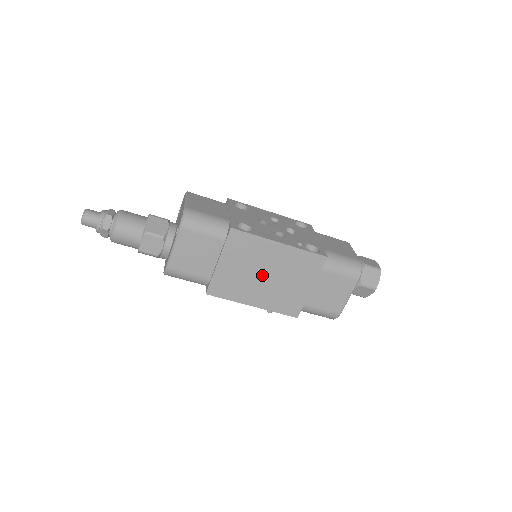
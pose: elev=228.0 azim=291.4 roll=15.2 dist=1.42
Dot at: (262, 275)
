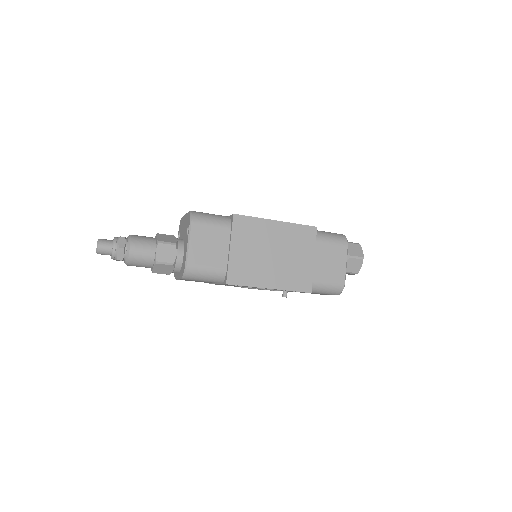
Dot at: (270, 254)
